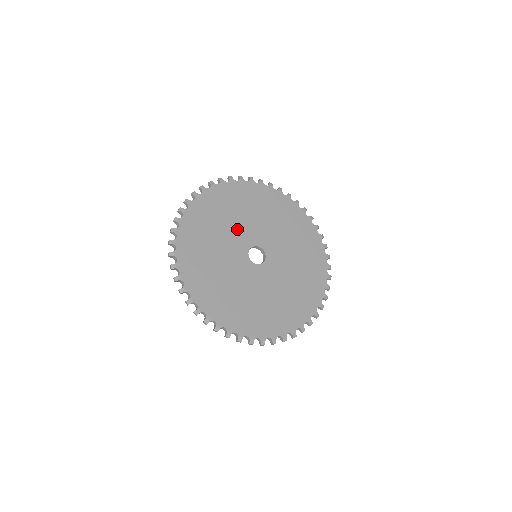
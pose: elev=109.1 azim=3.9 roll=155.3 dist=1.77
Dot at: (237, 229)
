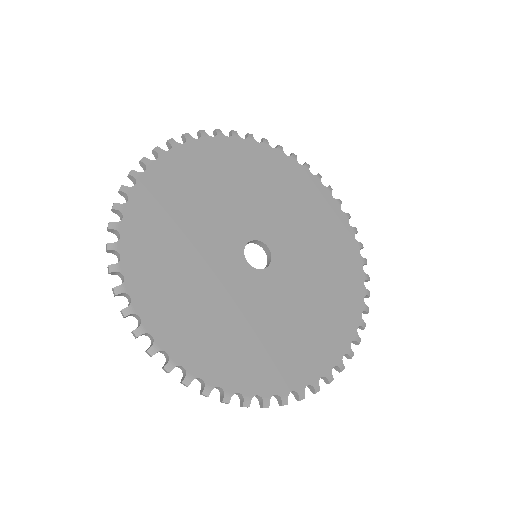
Dot at: (211, 265)
